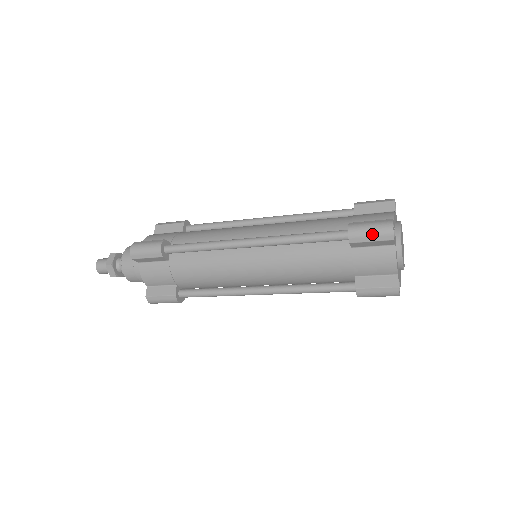
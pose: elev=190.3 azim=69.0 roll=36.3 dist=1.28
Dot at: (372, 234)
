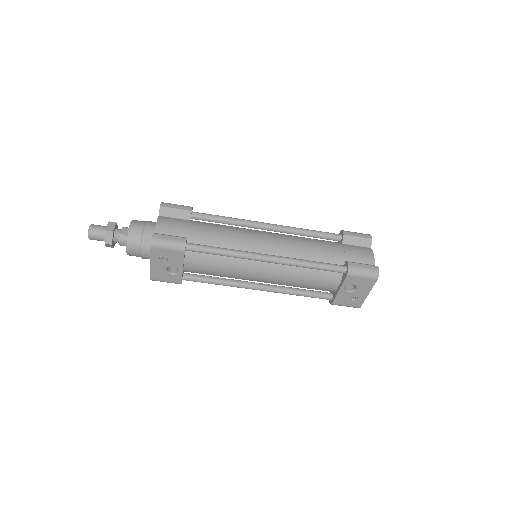
Dot at: (358, 233)
